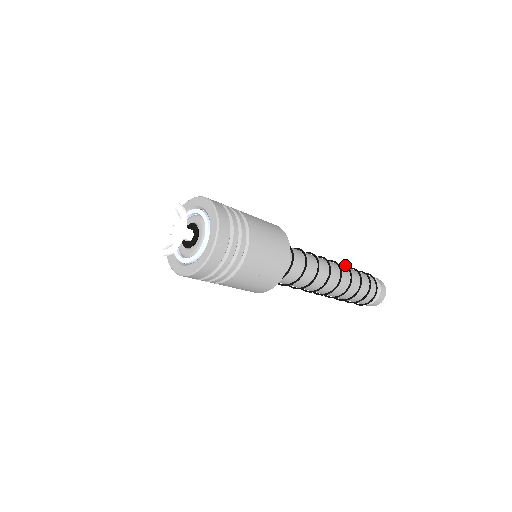
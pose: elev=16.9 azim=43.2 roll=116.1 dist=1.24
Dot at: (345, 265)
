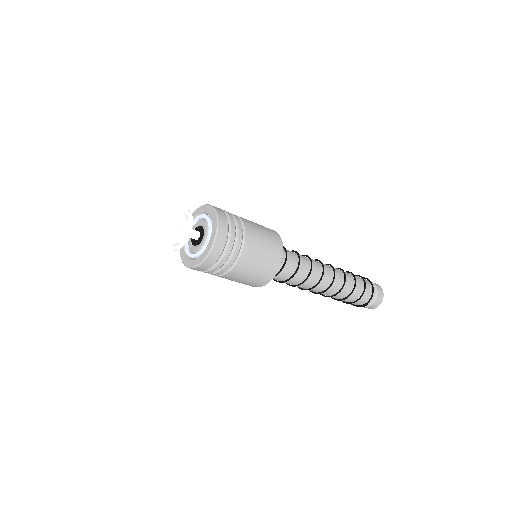
Dot at: occluded
